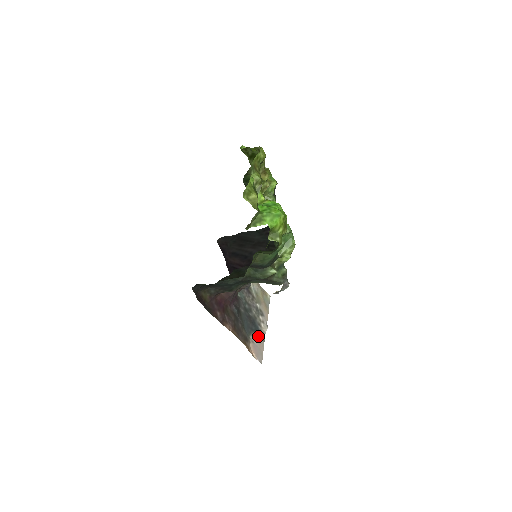
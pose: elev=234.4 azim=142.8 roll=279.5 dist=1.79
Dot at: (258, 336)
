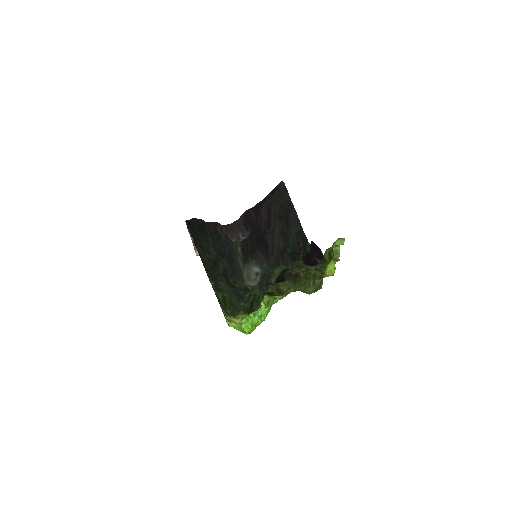
Dot at: occluded
